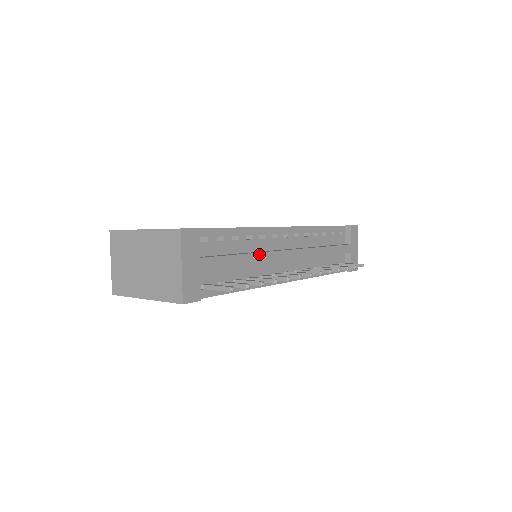
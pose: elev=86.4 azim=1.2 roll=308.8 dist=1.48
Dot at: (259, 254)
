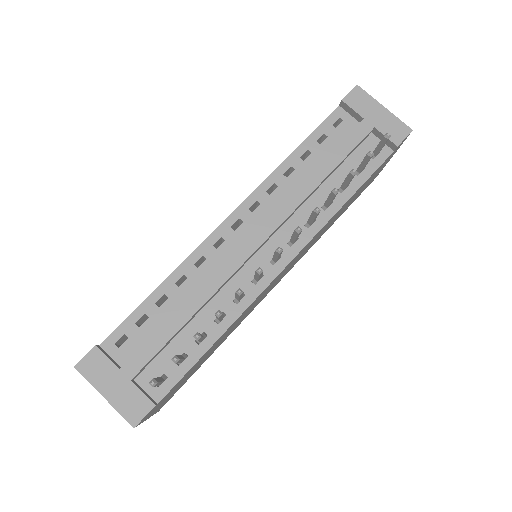
Dot at: (200, 289)
